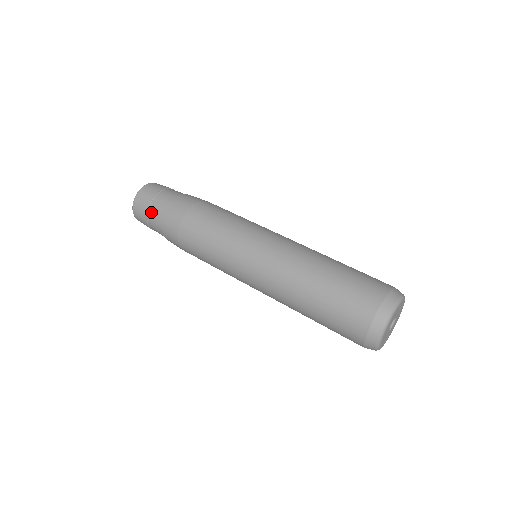
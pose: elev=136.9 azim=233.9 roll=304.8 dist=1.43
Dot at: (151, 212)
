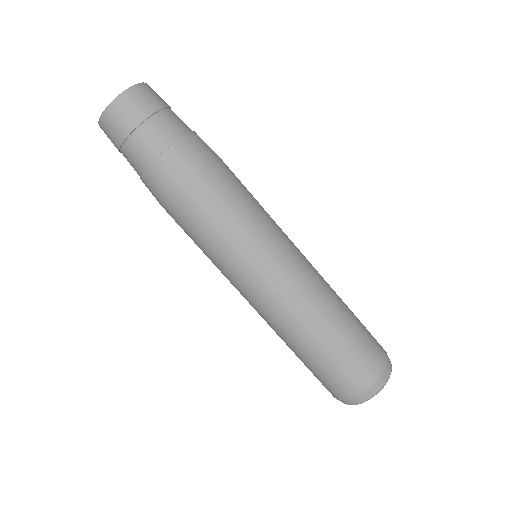
Dot at: (138, 138)
